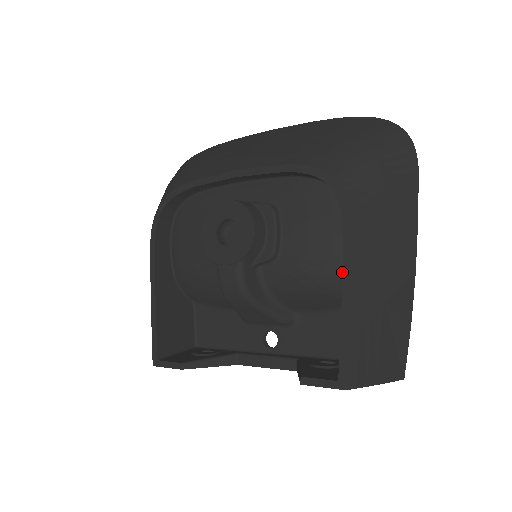
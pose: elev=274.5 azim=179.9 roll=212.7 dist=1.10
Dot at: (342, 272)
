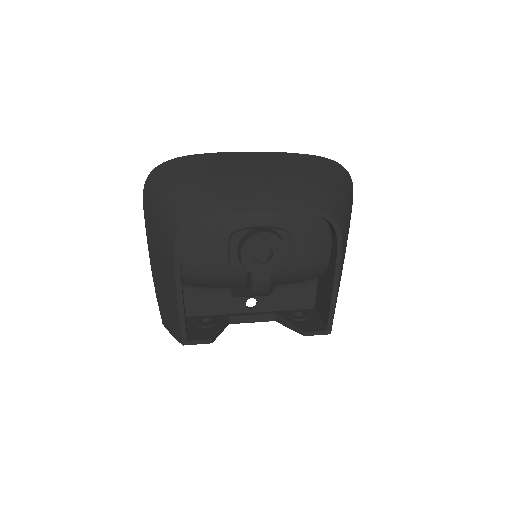
Dot at: (335, 274)
